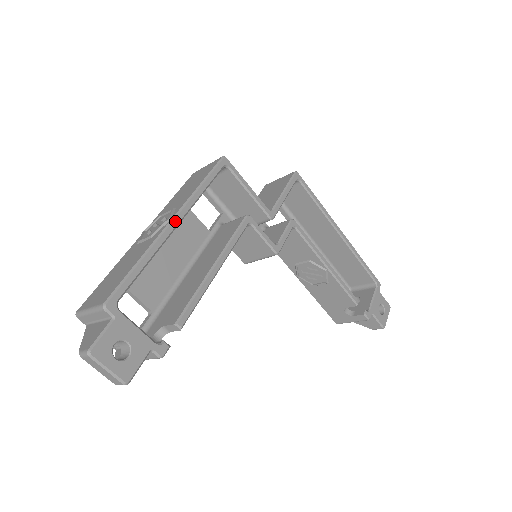
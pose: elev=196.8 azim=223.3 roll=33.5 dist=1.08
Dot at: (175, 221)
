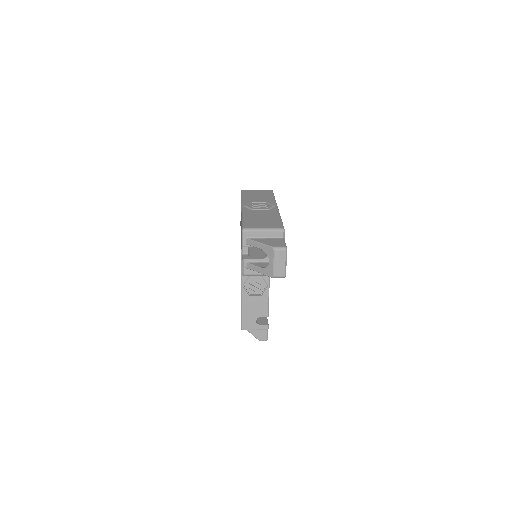
Dot at: occluded
